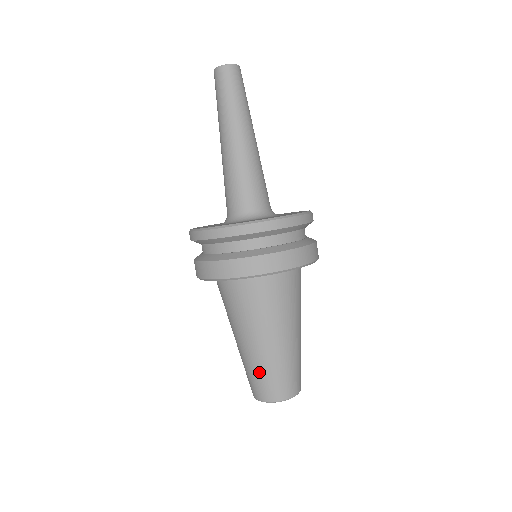
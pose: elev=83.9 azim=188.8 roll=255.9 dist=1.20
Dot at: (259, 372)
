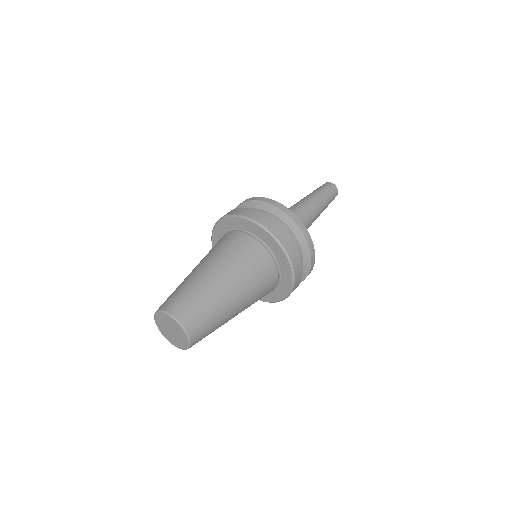
Dot at: (196, 293)
